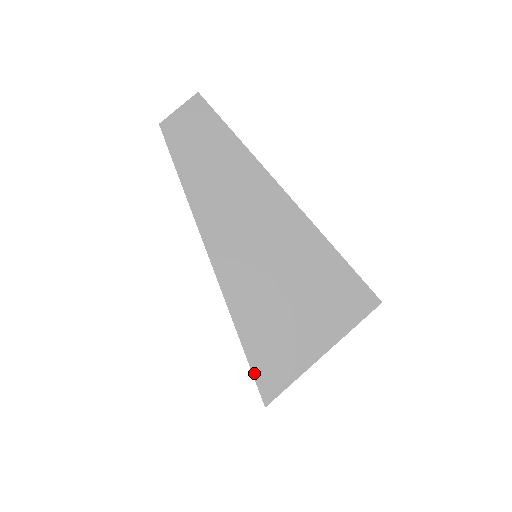
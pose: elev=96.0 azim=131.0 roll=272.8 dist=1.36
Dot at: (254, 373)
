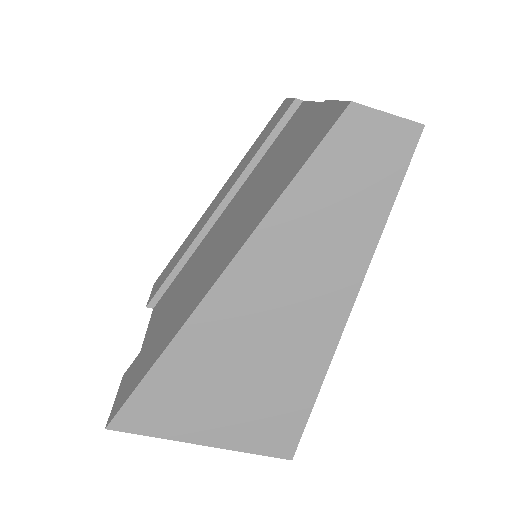
Dot at: (130, 399)
